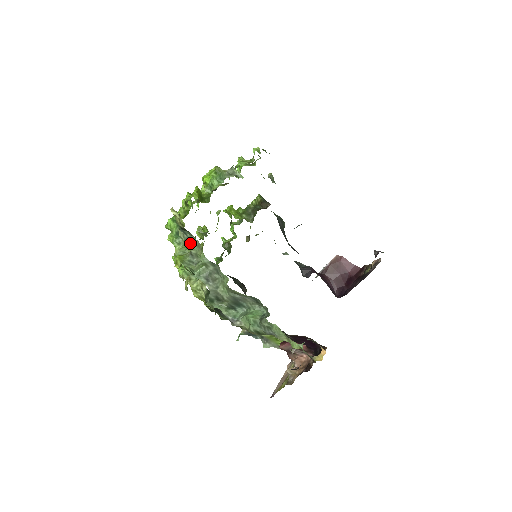
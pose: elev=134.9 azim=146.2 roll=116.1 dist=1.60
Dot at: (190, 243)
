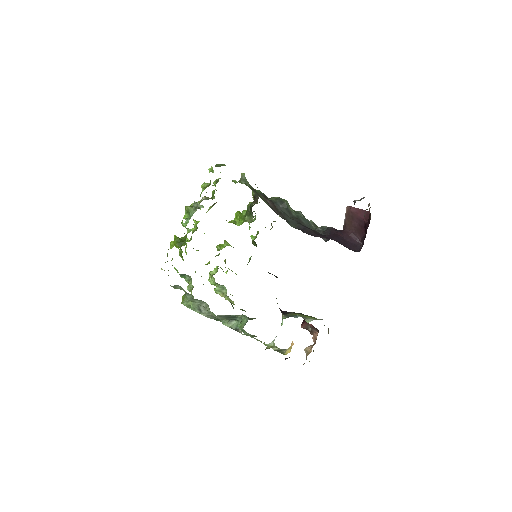
Dot at: (179, 288)
